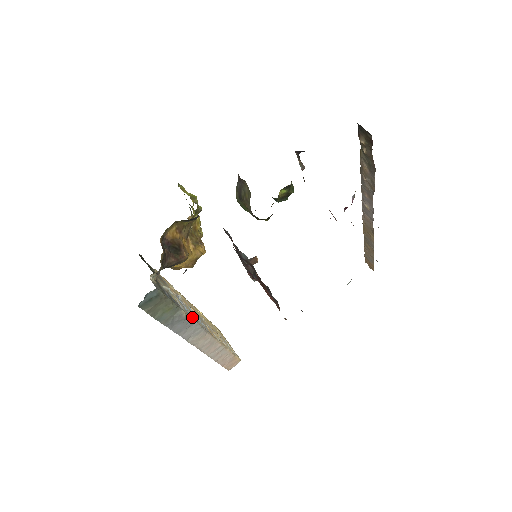
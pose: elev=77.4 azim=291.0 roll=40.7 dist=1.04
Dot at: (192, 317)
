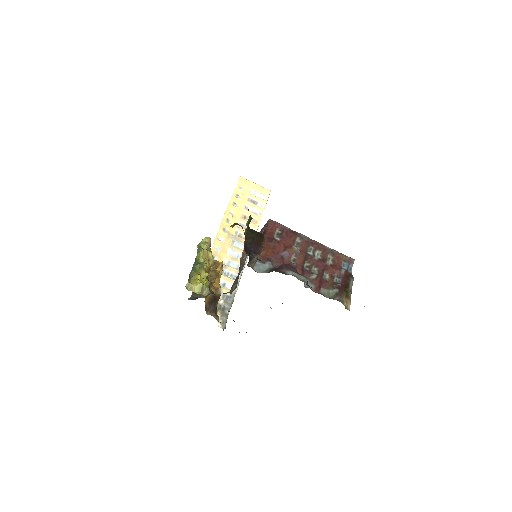
Dot at: (240, 275)
